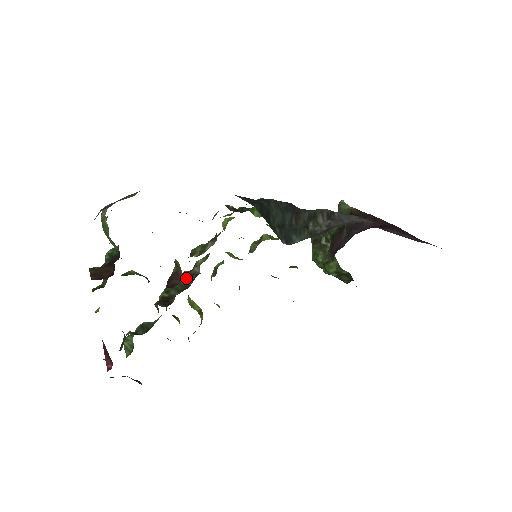
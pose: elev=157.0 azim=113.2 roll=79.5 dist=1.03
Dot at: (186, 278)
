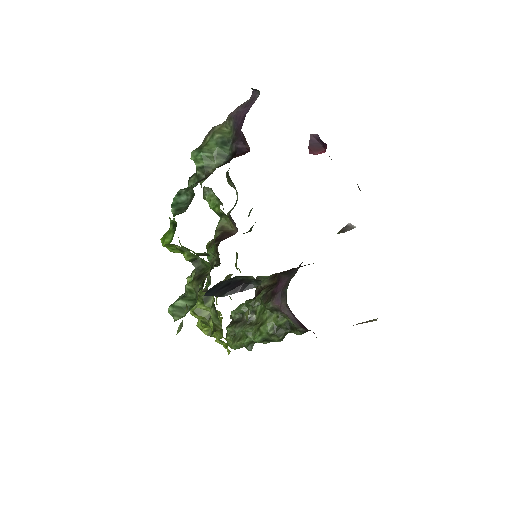
Dot at: occluded
